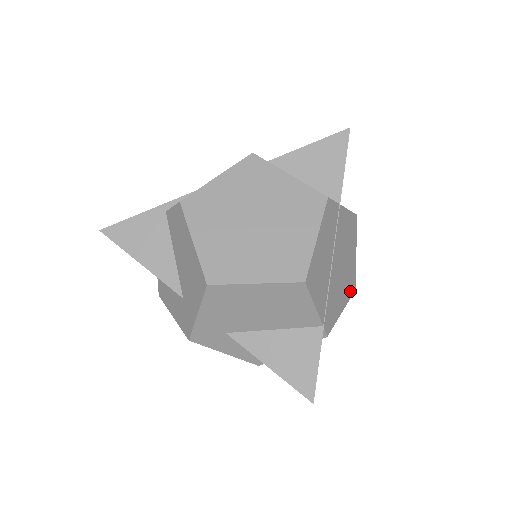
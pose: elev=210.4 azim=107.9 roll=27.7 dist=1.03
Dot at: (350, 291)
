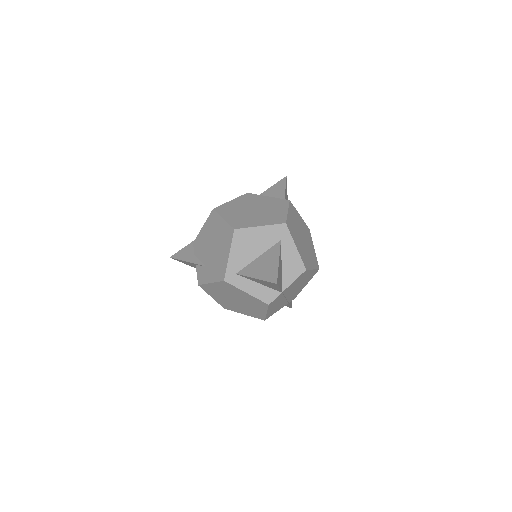
Dot at: occluded
